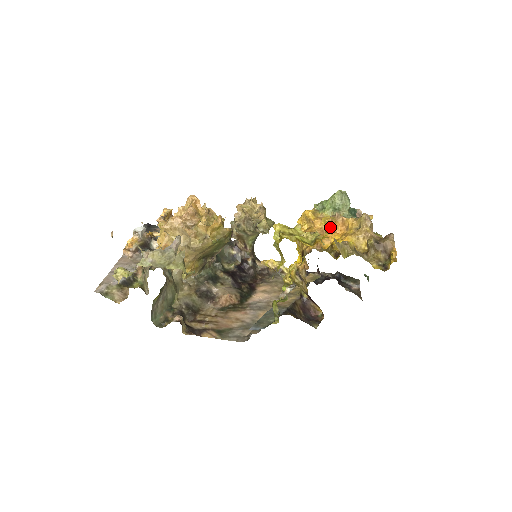
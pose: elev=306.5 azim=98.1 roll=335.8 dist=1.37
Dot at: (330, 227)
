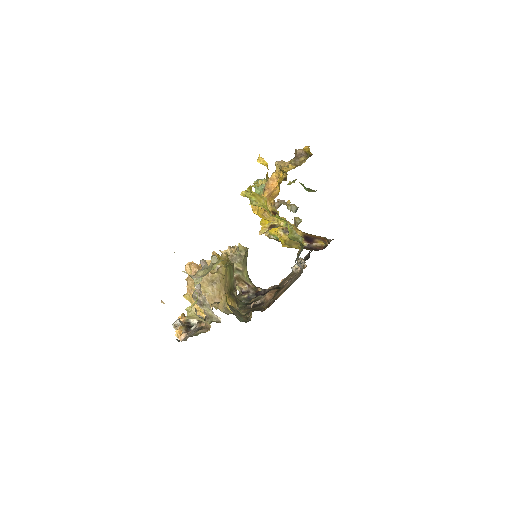
Dot at: (270, 189)
